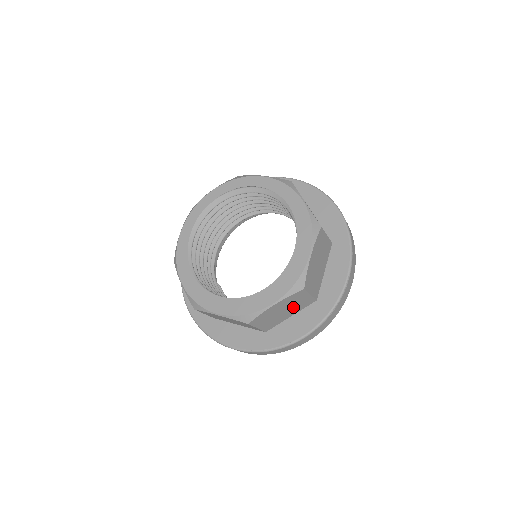
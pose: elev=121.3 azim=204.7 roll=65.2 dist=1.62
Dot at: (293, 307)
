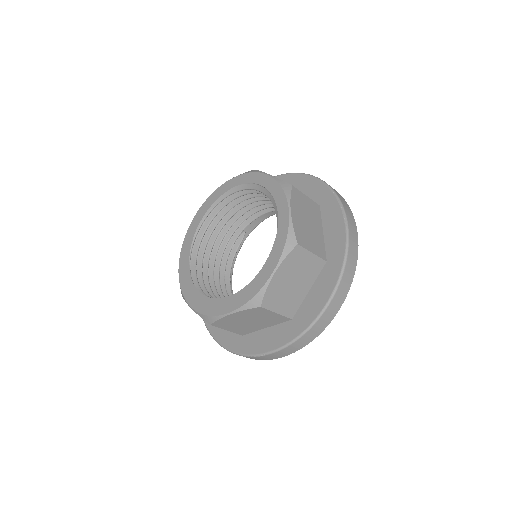
Dot at: occluded
